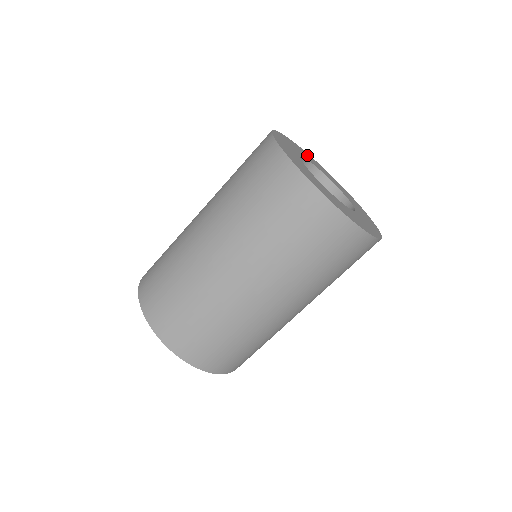
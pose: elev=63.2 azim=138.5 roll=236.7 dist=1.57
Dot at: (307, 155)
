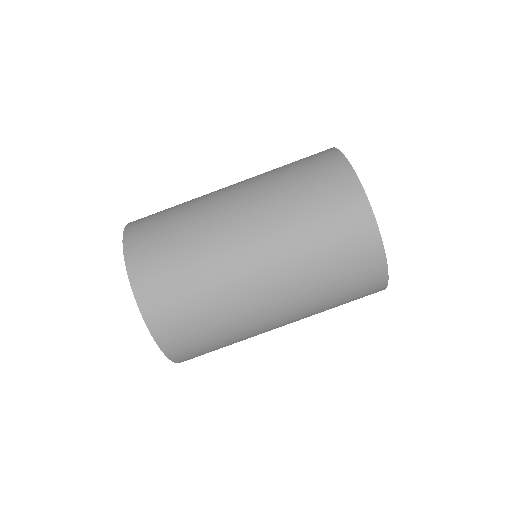
Dot at: occluded
